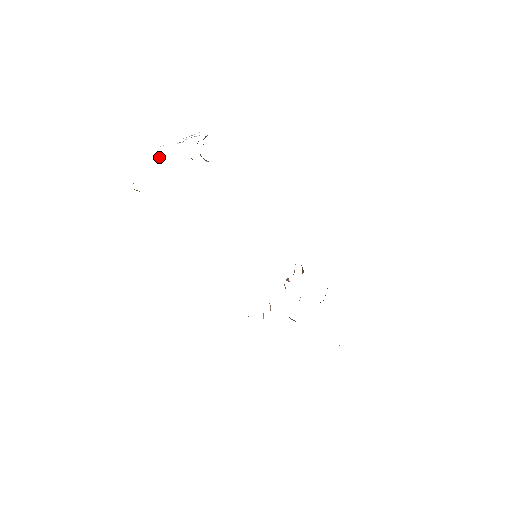
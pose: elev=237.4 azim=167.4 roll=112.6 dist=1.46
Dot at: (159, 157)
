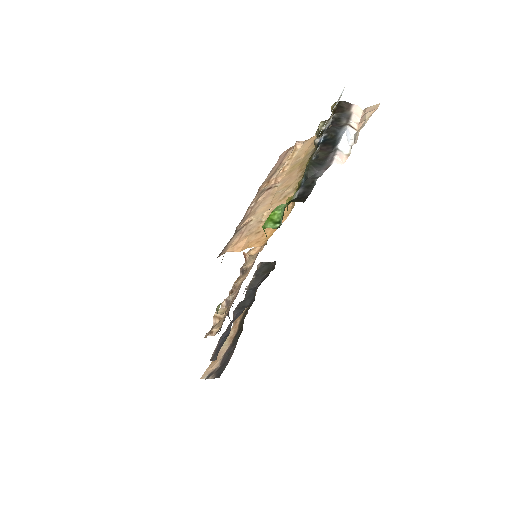
Dot at: (312, 173)
